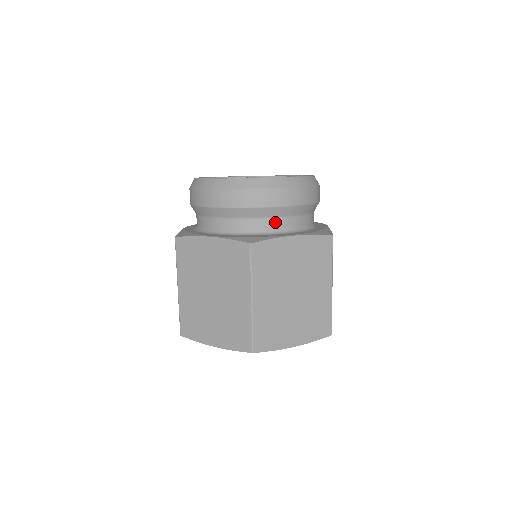
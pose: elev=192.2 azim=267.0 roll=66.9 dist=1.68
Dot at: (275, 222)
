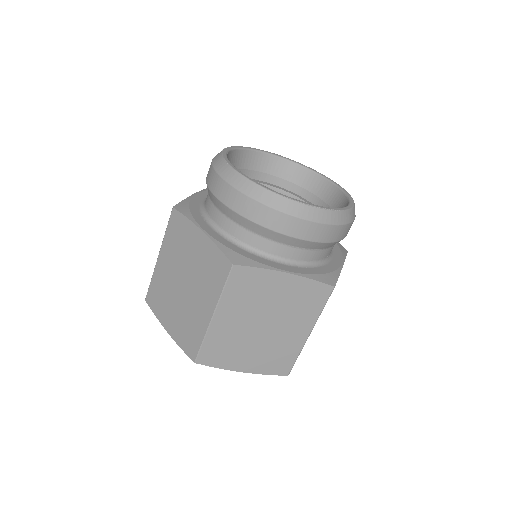
Dot at: (331, 249)
